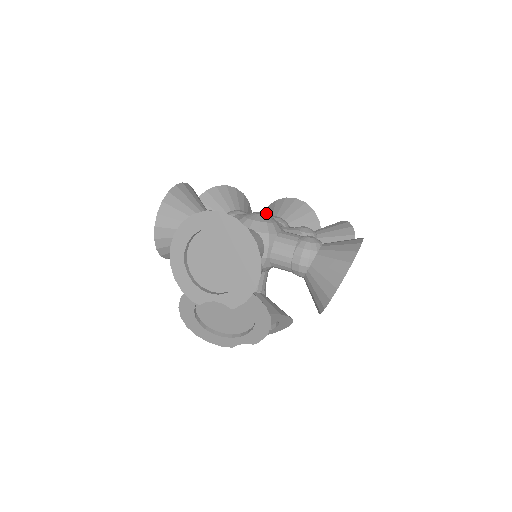
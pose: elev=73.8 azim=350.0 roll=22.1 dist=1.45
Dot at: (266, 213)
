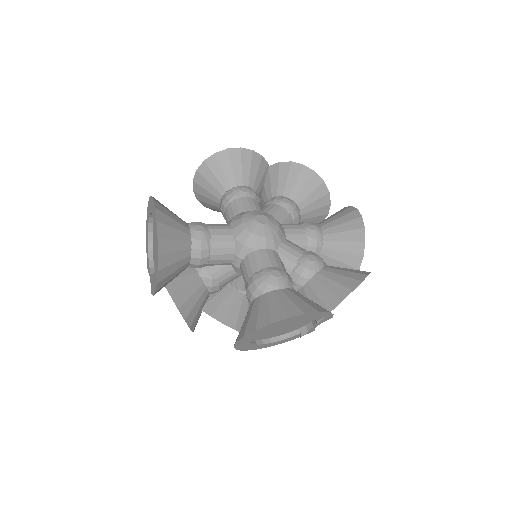
Dot at: occluded
